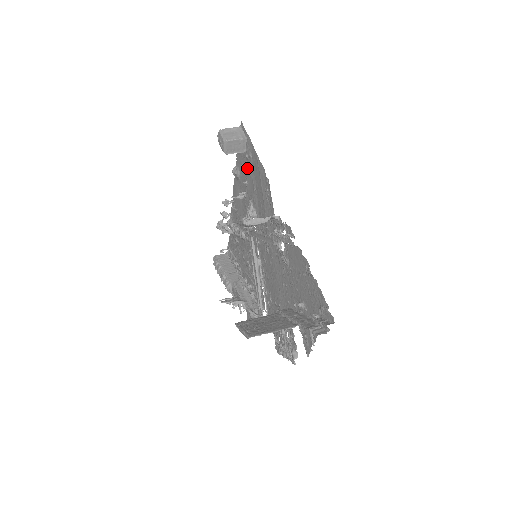
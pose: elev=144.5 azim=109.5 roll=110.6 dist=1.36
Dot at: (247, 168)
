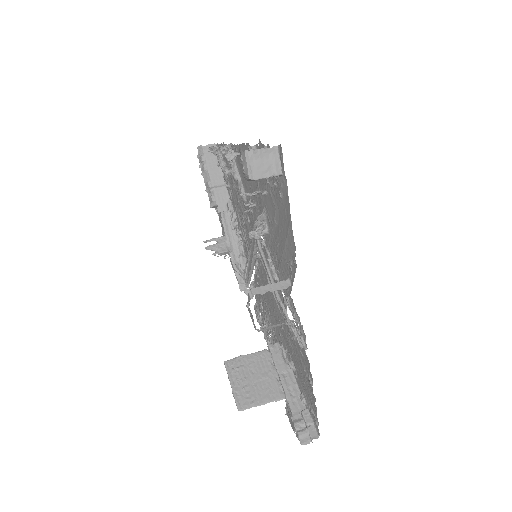
Dot at: (271, 188)
